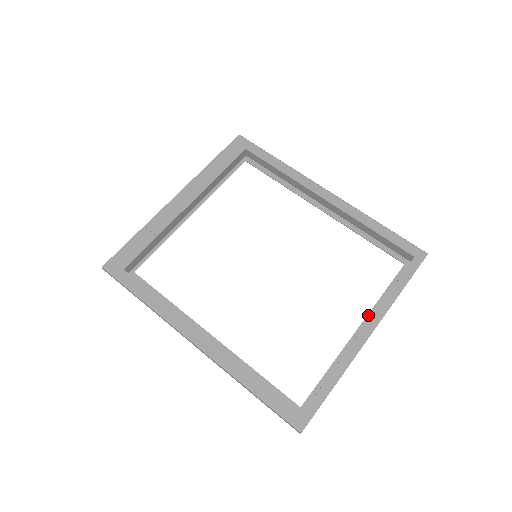
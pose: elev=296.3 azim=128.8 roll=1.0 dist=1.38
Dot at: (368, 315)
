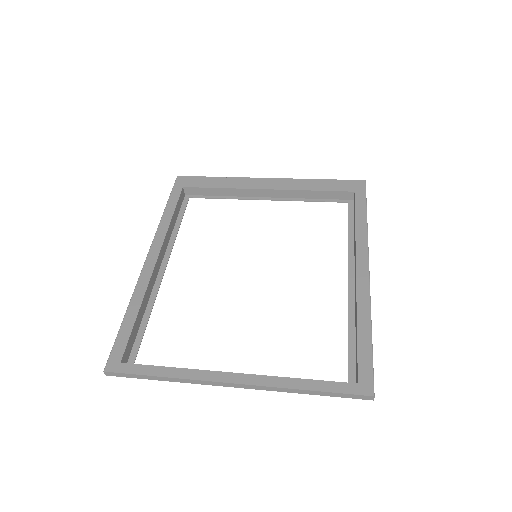
Dot at: occluded
